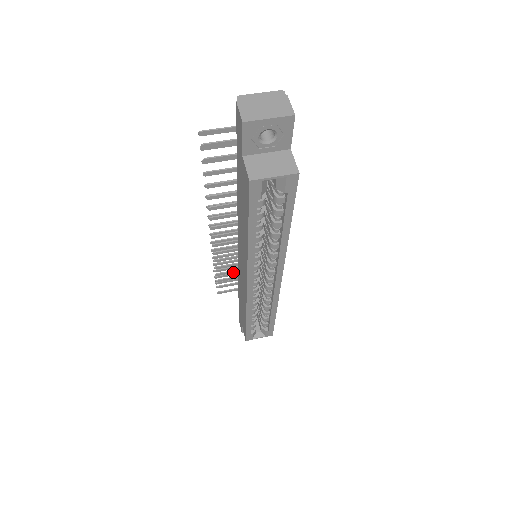
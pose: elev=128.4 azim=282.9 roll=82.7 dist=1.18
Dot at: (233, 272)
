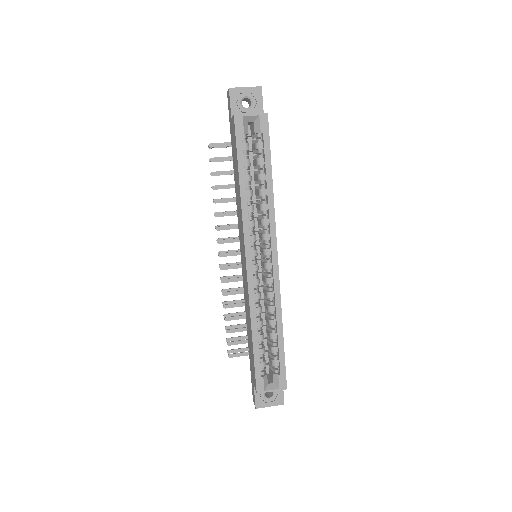
Dot at: (242, 318)
